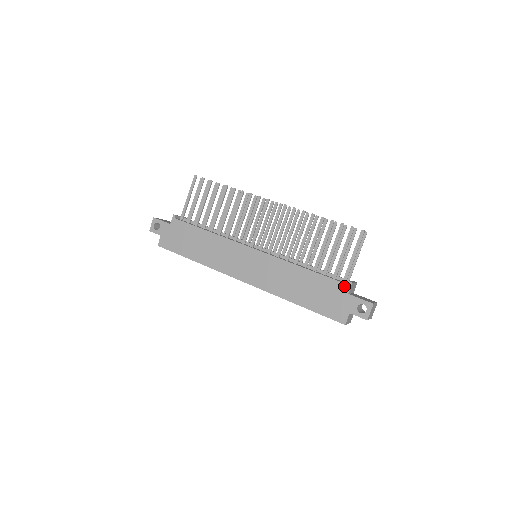
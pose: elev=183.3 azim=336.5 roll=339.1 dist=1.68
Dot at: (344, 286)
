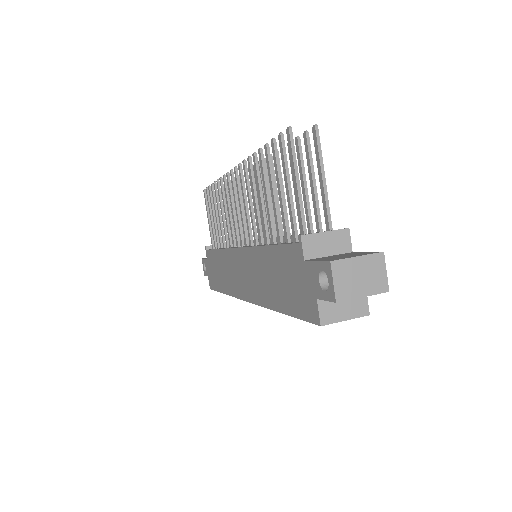
Dot at: (296, 249)
